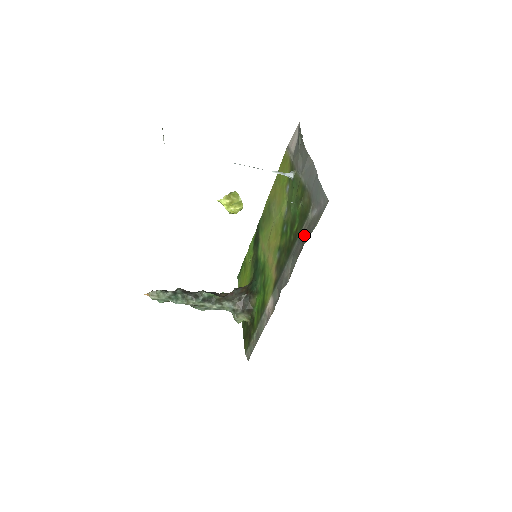
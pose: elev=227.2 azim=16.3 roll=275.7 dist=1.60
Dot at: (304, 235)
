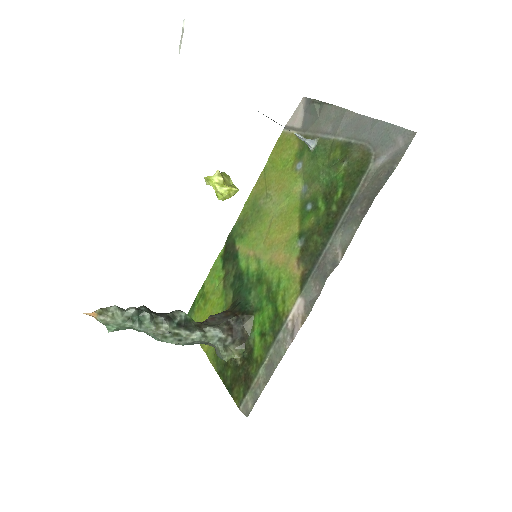
Dot at: (365, 192)
